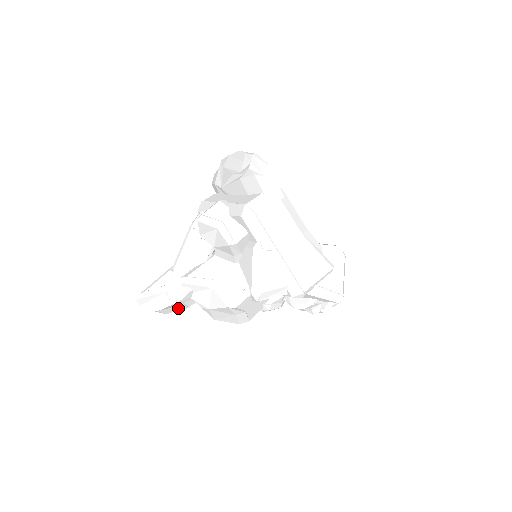
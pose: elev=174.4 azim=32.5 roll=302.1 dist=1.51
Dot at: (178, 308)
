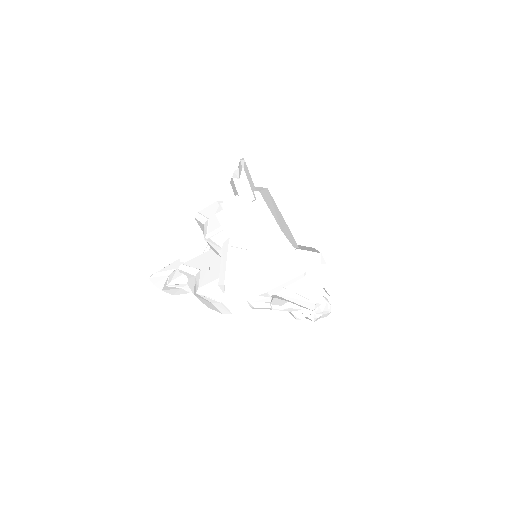
Dot at: (180, 291)
